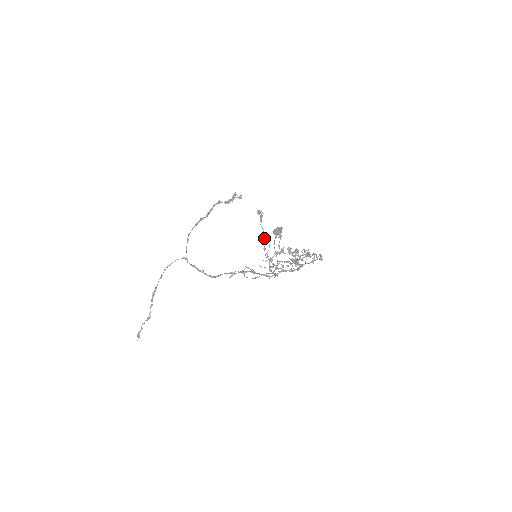
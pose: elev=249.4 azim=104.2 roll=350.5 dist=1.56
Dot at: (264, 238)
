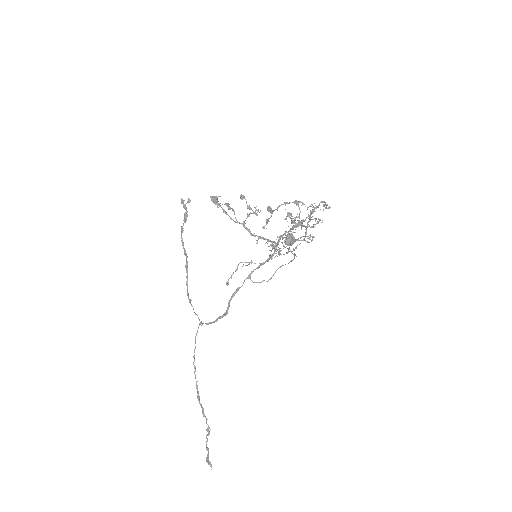
Dot at: (216, 201)
